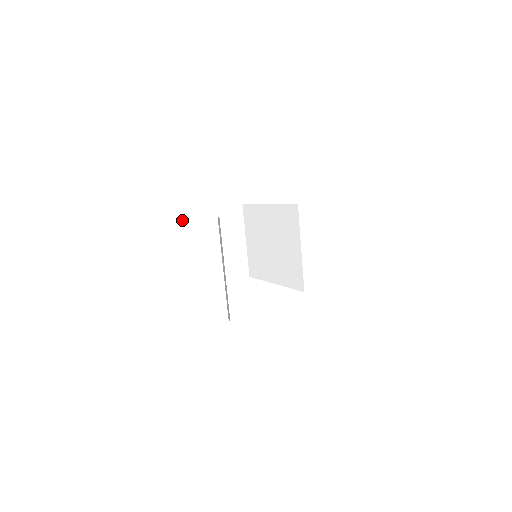
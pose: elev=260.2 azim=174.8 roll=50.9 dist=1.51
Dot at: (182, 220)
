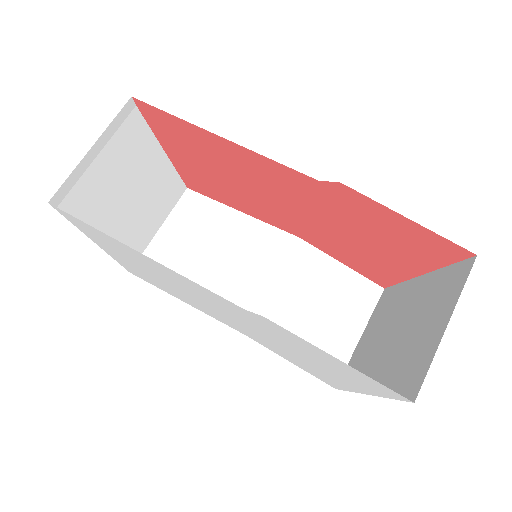
Dot at: (143, 140)
